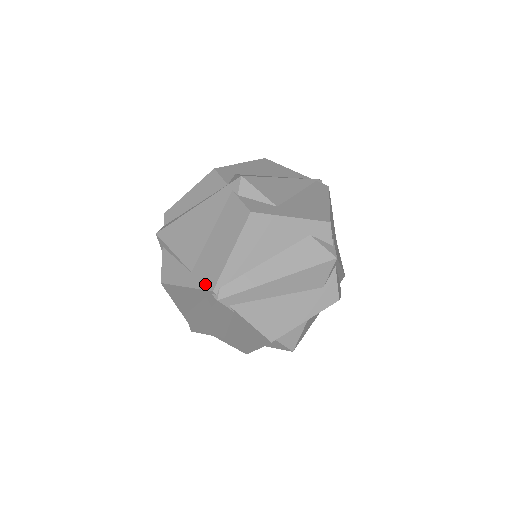
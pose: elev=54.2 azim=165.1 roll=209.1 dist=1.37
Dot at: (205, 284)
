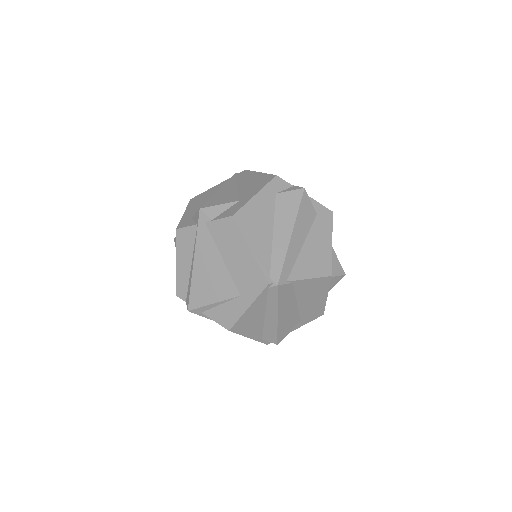
Dot at: (259, 288)
